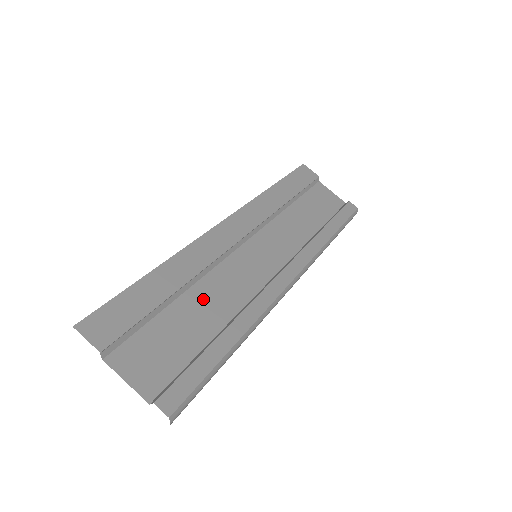
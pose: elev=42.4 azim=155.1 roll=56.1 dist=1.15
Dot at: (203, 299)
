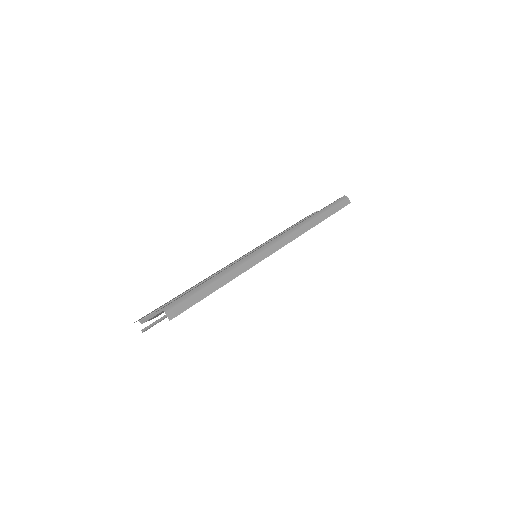
Dot at: occluded
